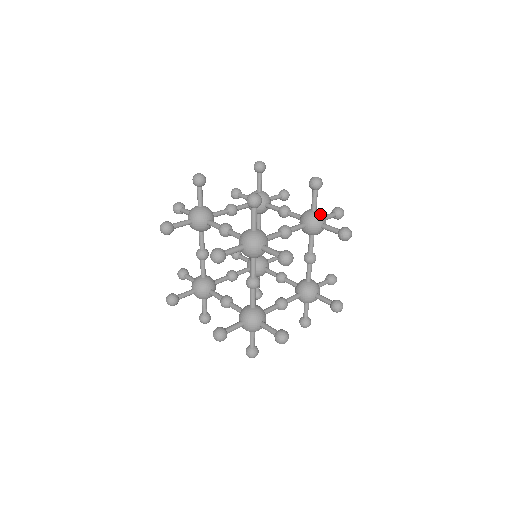
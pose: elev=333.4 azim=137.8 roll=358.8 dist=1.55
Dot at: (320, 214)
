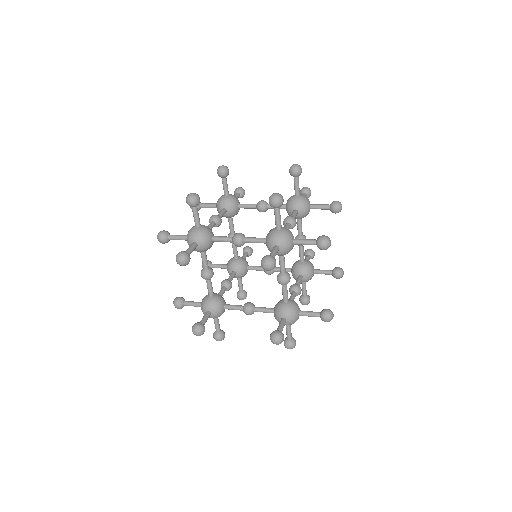
Dot at: (278, 234)
